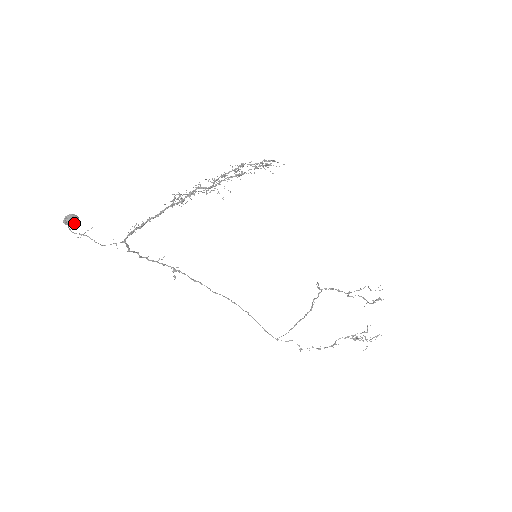
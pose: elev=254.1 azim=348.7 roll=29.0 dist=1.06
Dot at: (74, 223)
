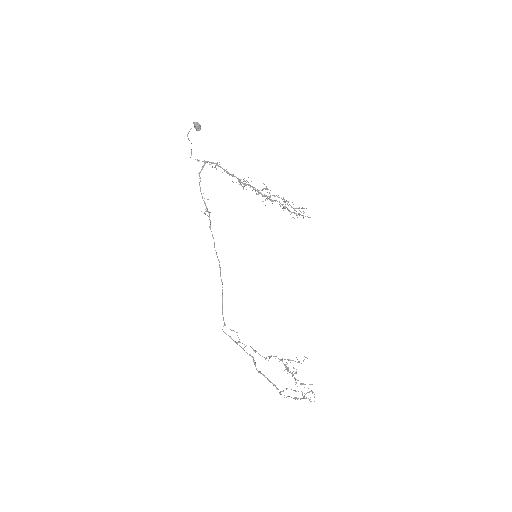
Dot at: (198, 126)
